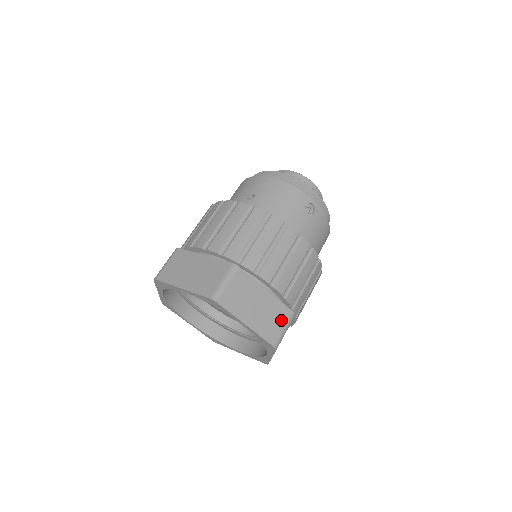
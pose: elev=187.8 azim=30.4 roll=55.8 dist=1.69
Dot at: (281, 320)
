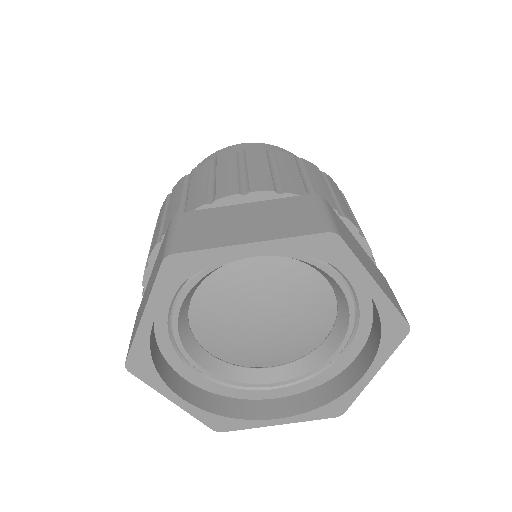
Dot at: (388, 288)
